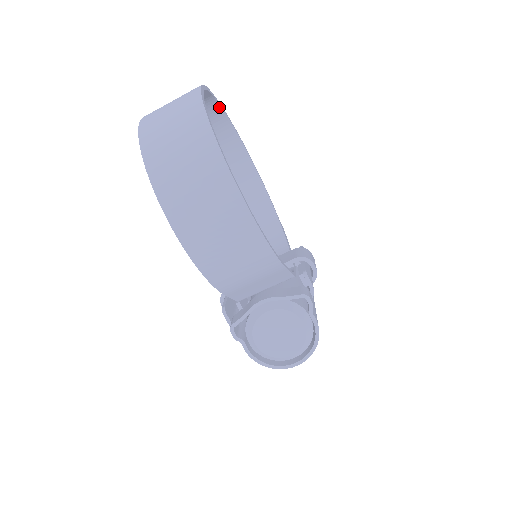
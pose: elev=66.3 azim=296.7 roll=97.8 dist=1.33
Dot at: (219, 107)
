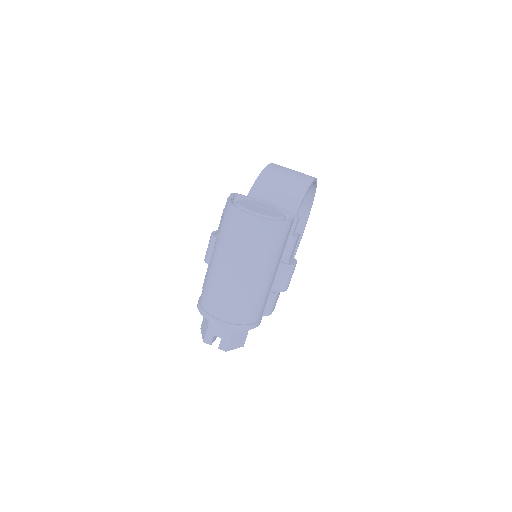
Dot at: occluded
